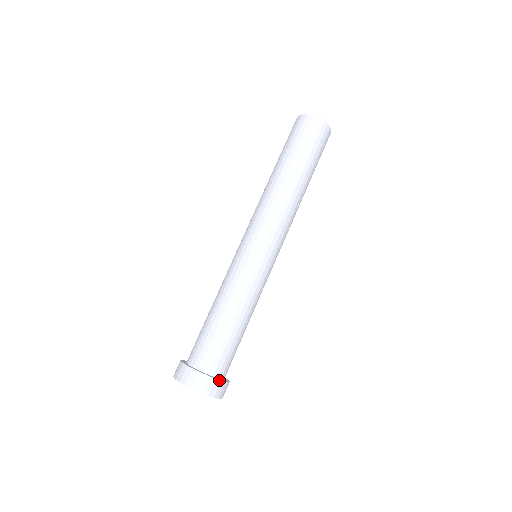
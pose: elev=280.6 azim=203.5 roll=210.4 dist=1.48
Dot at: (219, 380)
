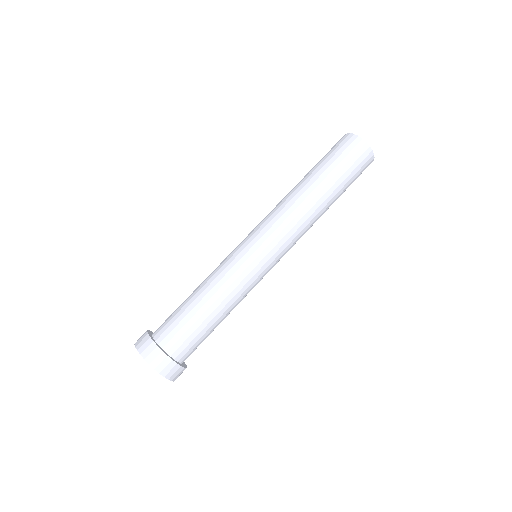
Dot at: (179, 365)
